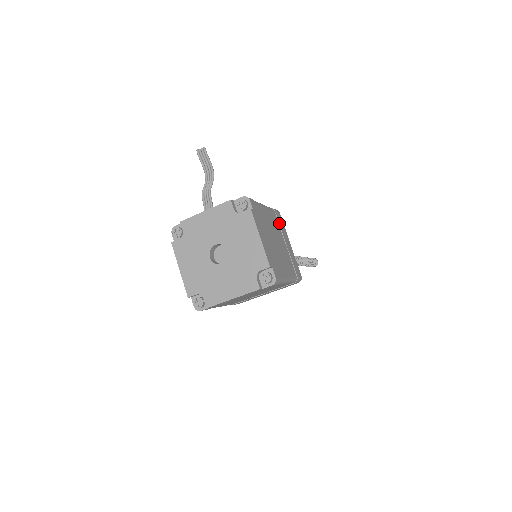
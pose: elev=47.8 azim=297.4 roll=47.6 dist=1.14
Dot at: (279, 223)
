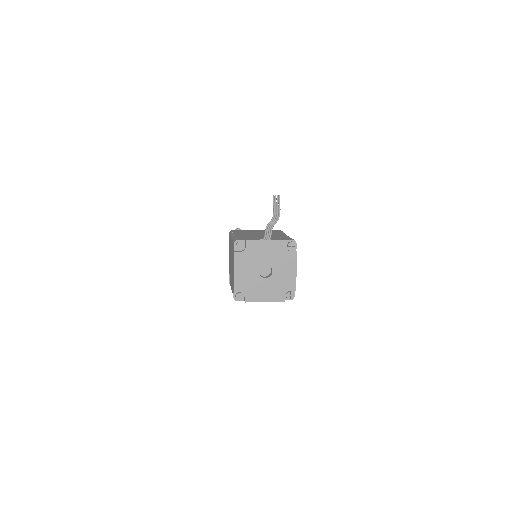
Dot at: occluded
